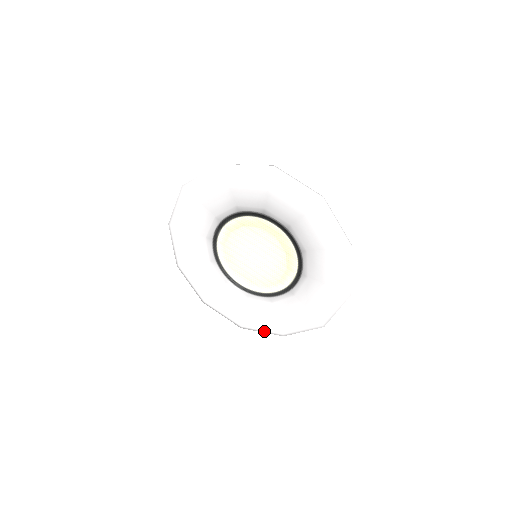
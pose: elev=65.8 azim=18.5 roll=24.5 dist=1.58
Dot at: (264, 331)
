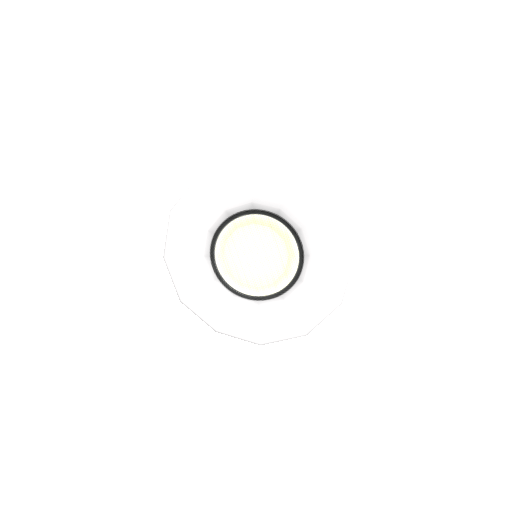
Dot at: (201, 317)
